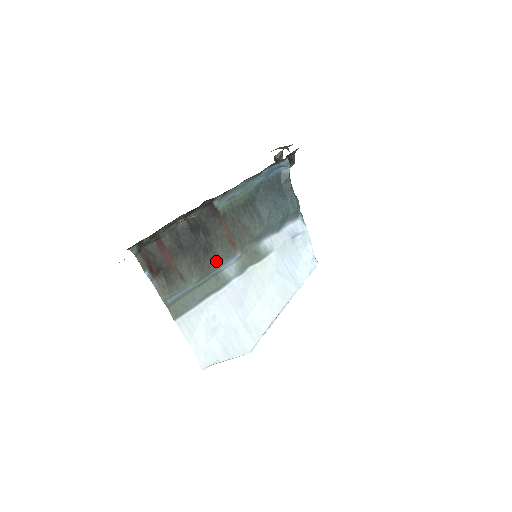
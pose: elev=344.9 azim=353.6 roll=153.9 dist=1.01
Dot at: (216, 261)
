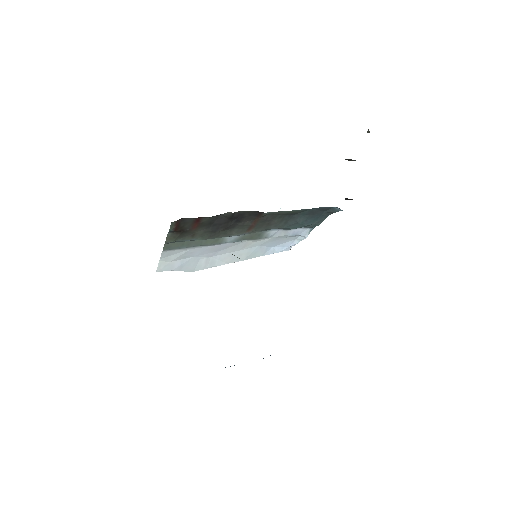
Dot at: (227, 234)
